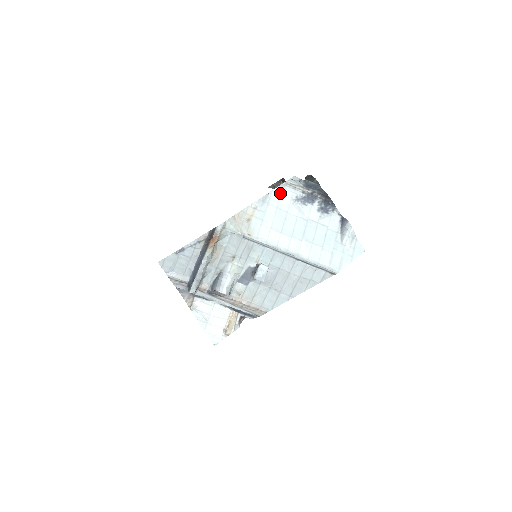
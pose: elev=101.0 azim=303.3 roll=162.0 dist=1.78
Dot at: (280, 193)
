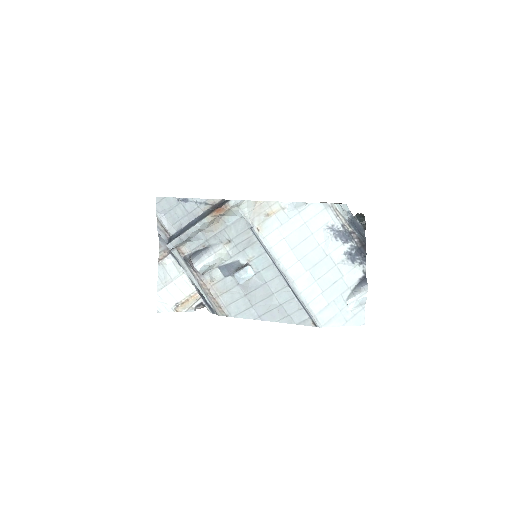
Dot at: (319, 211)
